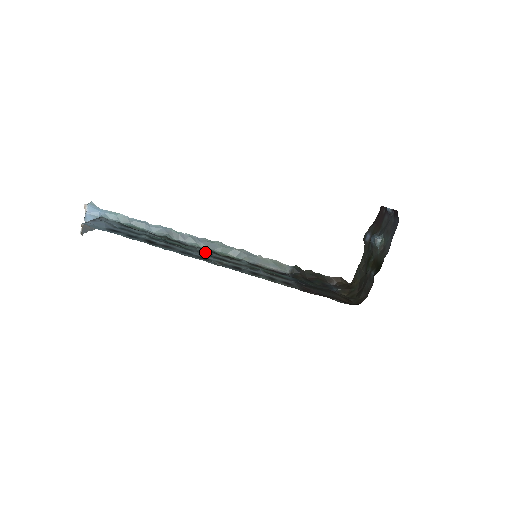
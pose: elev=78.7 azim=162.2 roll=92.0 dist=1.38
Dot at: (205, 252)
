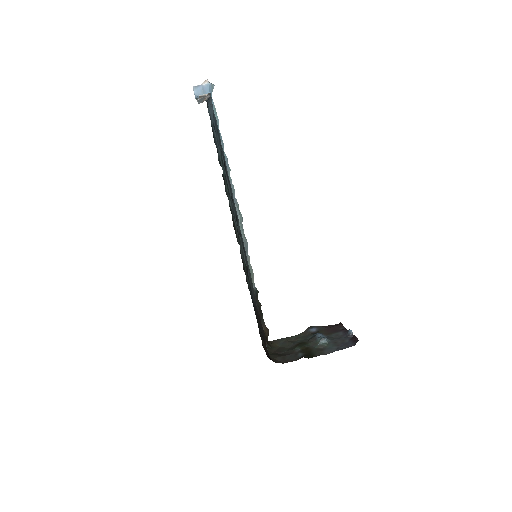
Dot at: occluded
